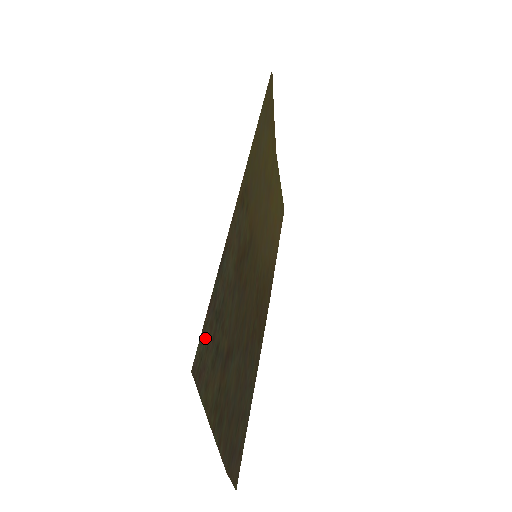
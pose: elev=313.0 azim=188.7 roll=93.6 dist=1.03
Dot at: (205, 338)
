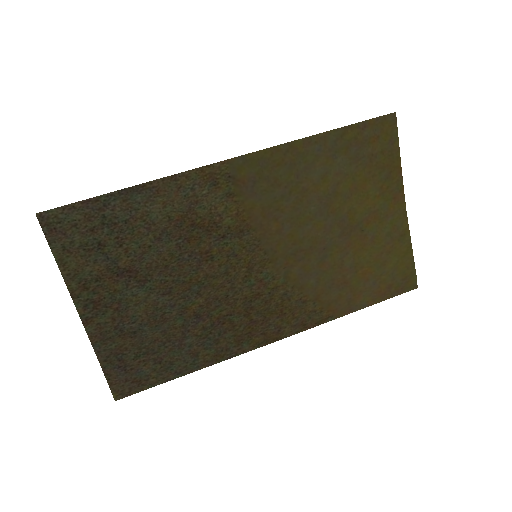
Dot at: (72, 216)
